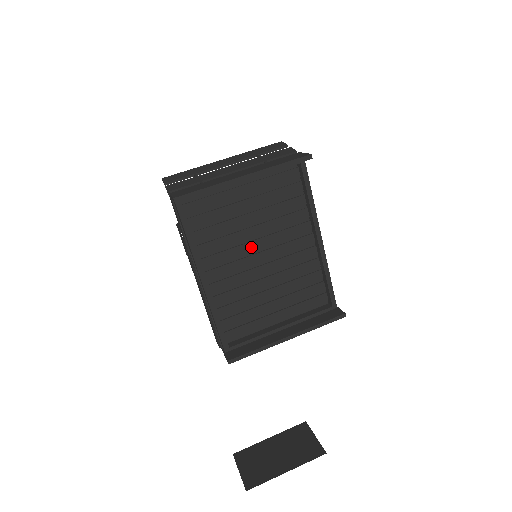
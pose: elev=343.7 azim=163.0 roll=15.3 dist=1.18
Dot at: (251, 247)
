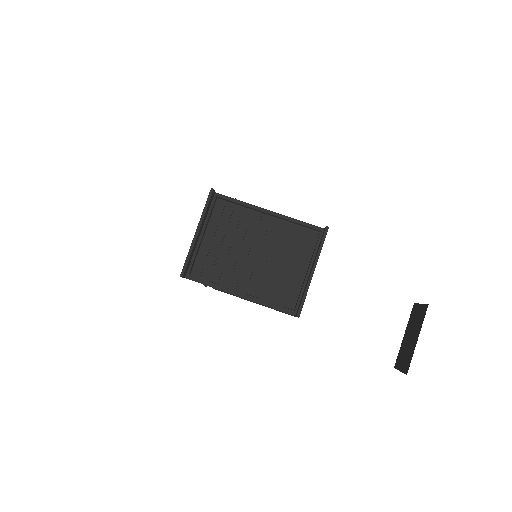
Dot at: (245, 255)
